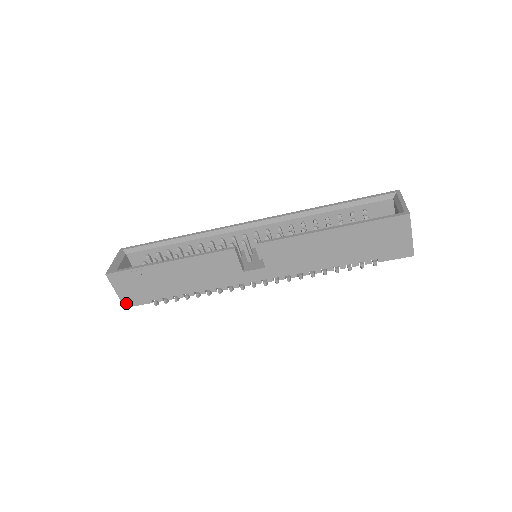
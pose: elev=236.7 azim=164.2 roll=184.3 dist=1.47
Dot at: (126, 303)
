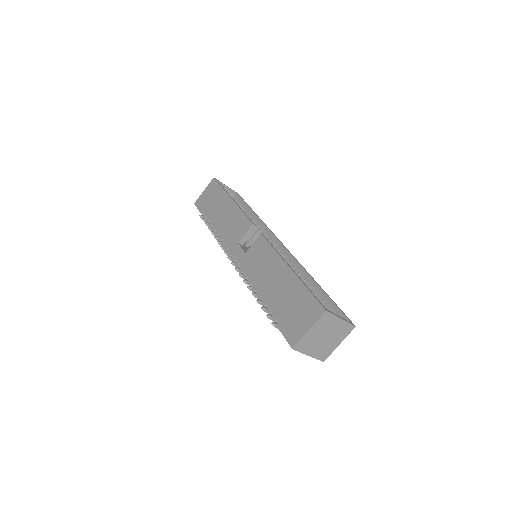
Dot at: (198, 202)
